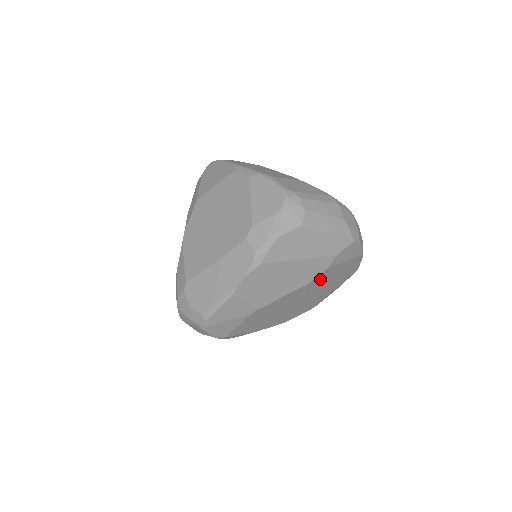
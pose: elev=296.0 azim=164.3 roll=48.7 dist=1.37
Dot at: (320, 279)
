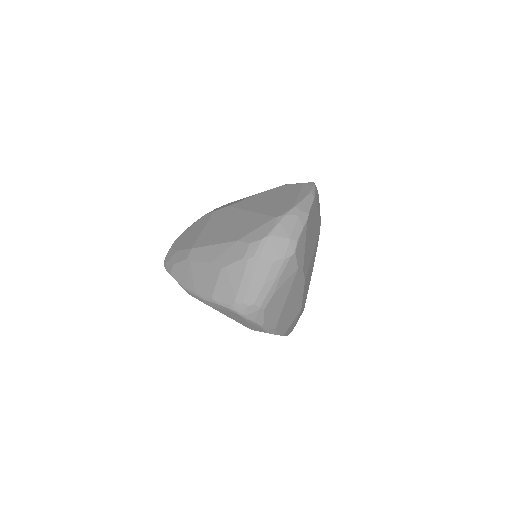
Dot at: (306, 263)
